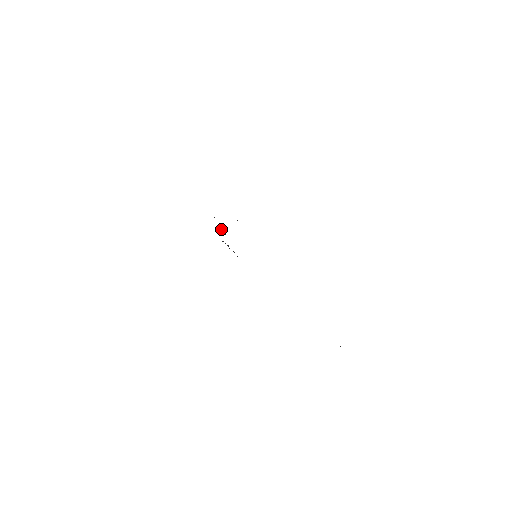
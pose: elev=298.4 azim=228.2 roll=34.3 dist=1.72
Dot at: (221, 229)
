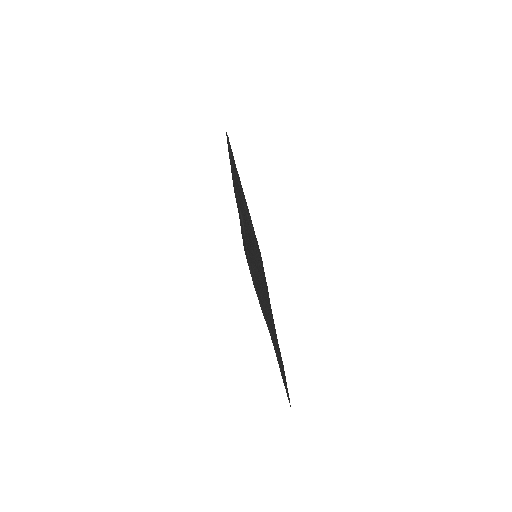
Dot at: occluded
